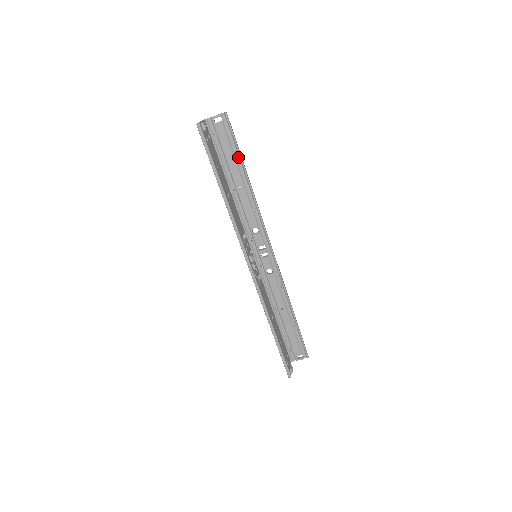
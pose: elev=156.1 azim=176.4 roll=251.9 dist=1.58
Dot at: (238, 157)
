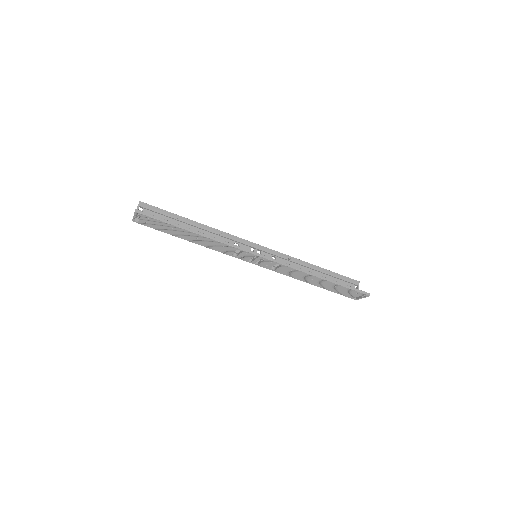
Dot at: (175, 217)
